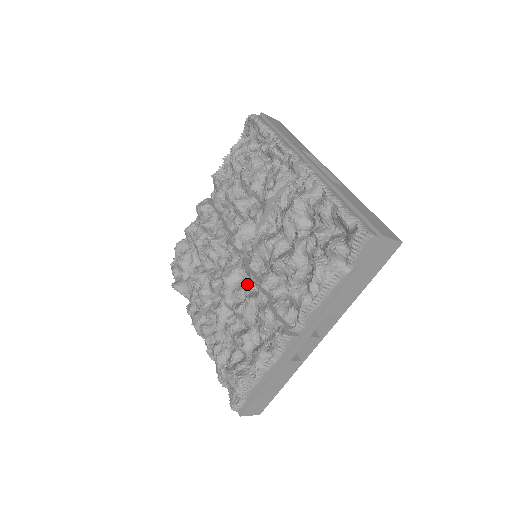
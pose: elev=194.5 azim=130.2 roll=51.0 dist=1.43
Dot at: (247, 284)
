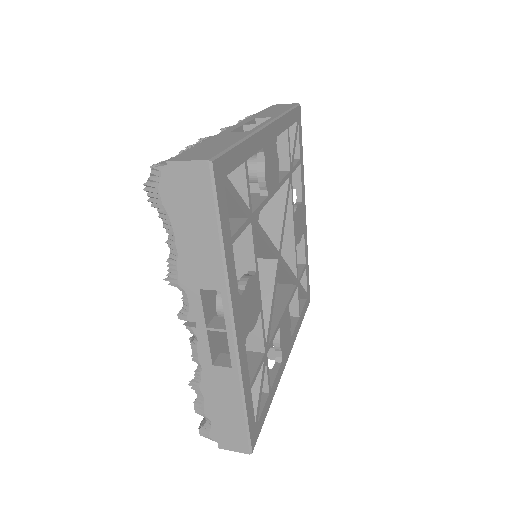
Dot at: occluded
